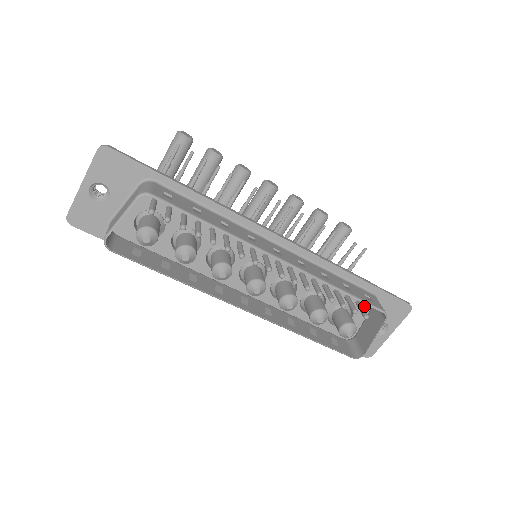
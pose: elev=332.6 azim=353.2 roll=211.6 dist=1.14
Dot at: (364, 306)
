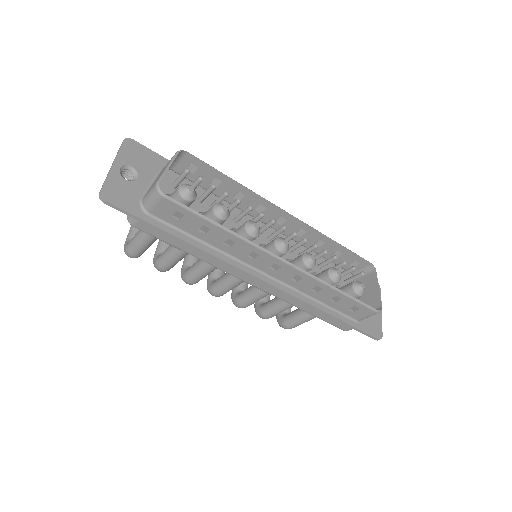
Dot at: occluded
